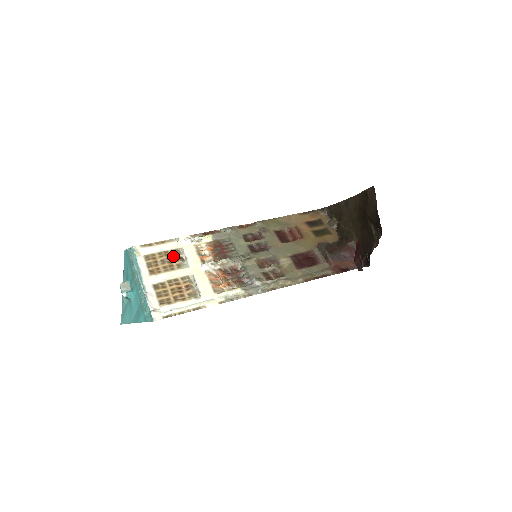
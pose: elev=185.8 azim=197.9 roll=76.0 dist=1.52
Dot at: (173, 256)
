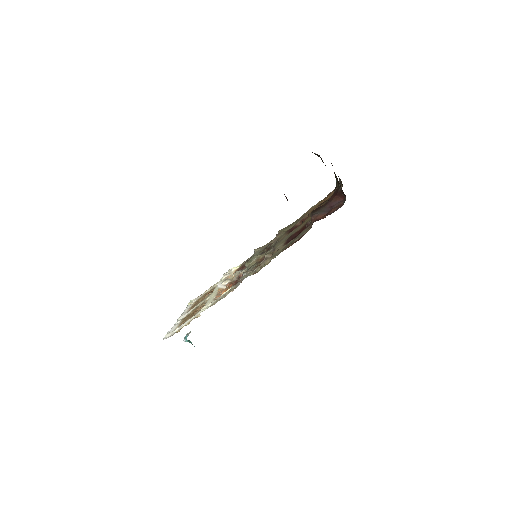
Dot at: occluded
